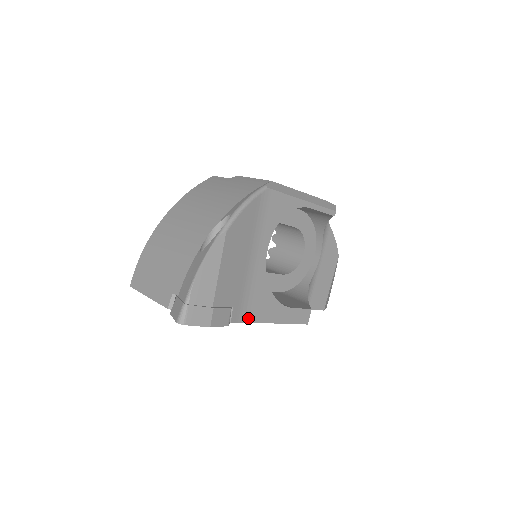
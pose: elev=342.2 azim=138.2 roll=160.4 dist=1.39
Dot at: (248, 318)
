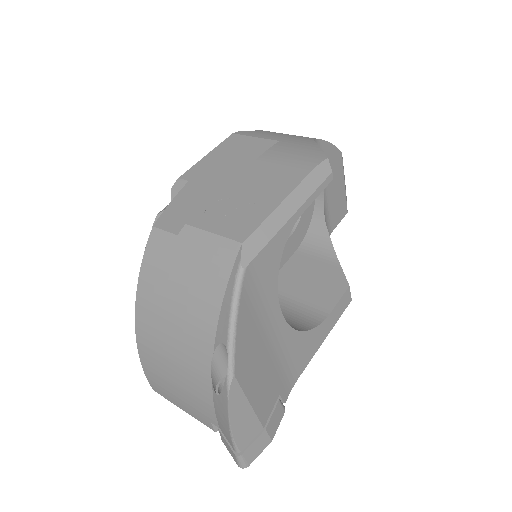
Dot at: (296, 376)
